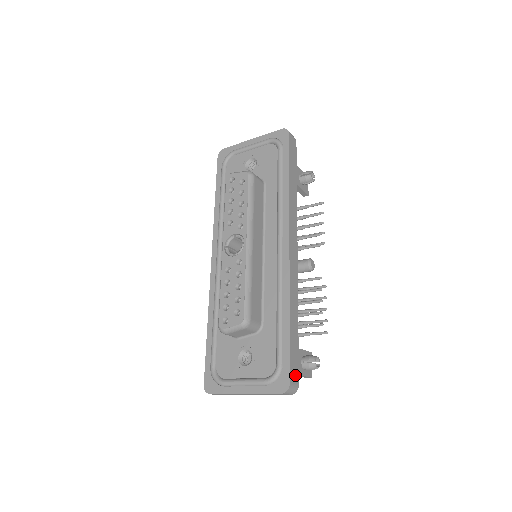
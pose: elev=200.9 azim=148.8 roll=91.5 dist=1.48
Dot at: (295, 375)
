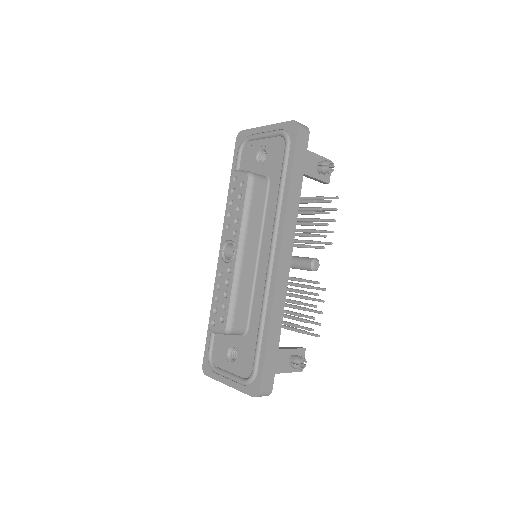
Dot at: (268, 382)
